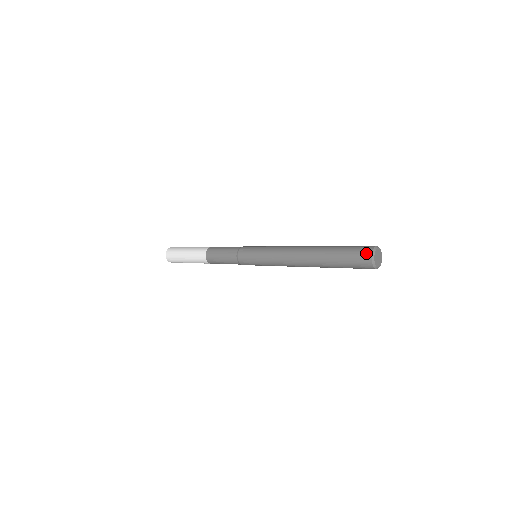
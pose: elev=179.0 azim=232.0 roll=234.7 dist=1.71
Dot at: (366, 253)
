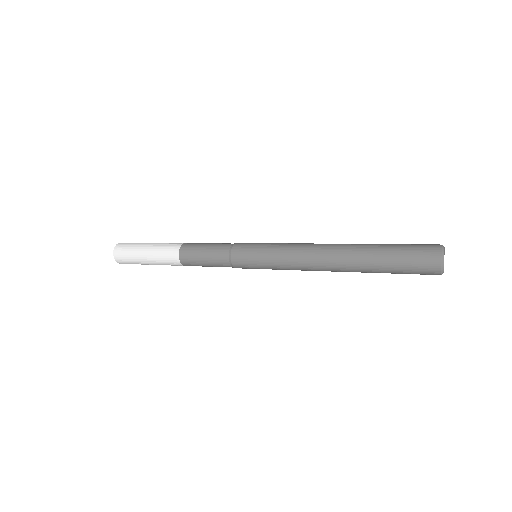
Dot at: (432, 247)
